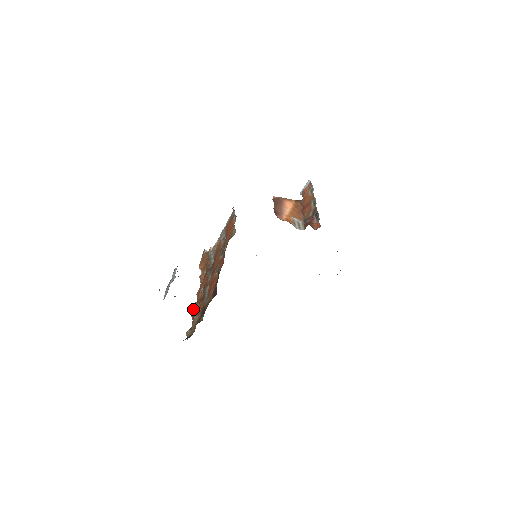
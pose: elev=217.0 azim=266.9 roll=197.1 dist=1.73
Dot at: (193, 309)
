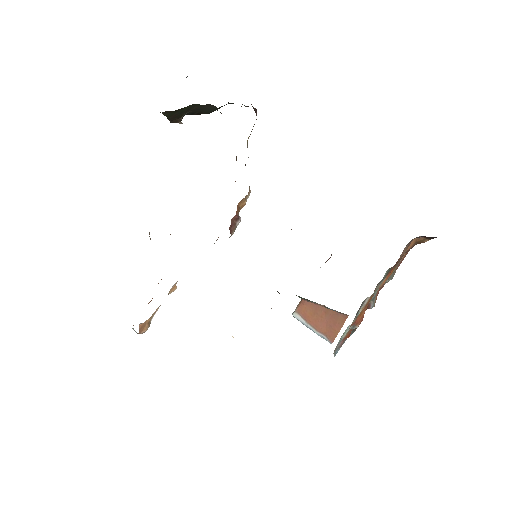
Dot at: occluded
